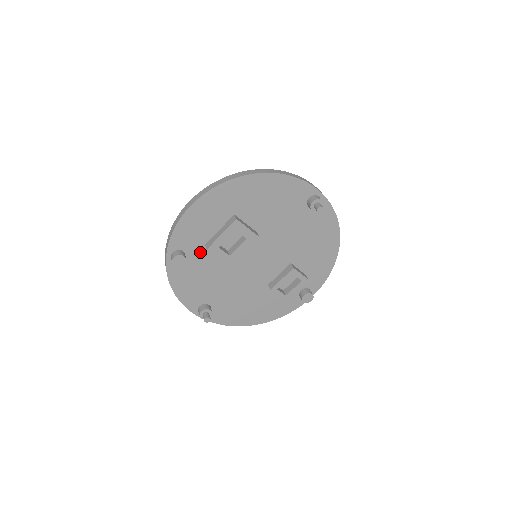
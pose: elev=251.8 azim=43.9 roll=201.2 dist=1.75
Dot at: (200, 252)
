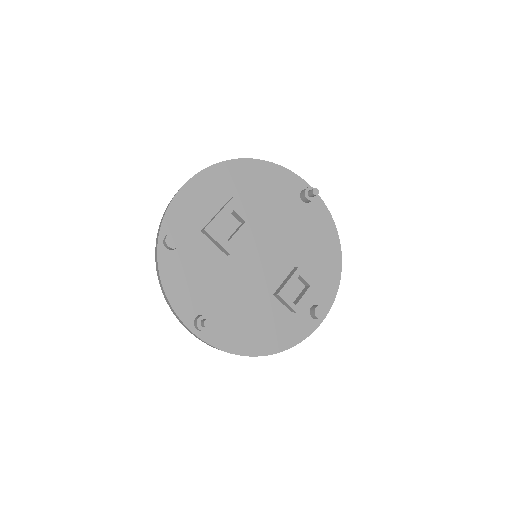
Dot at: (195, 240)
